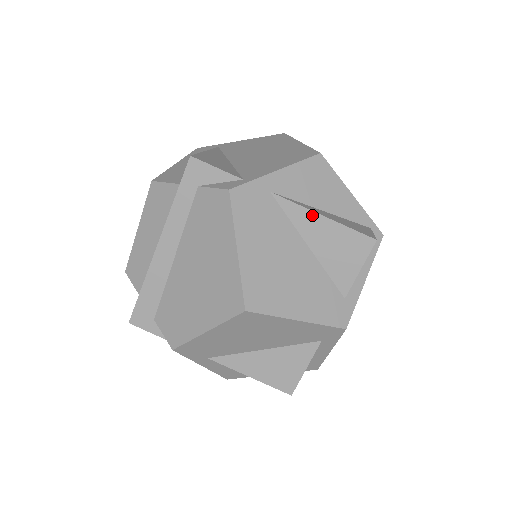
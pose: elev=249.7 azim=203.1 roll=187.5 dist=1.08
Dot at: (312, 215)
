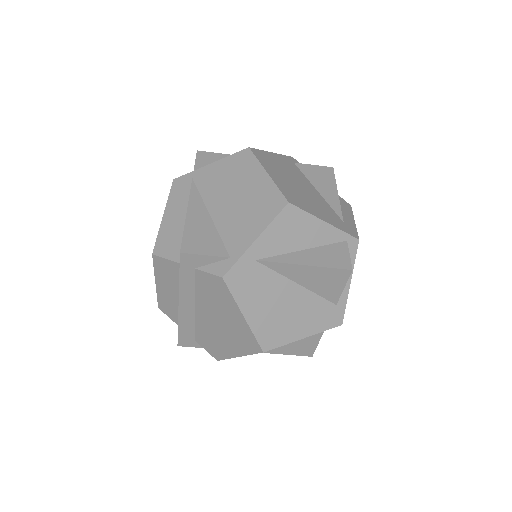
Dot at: (295, 266)
